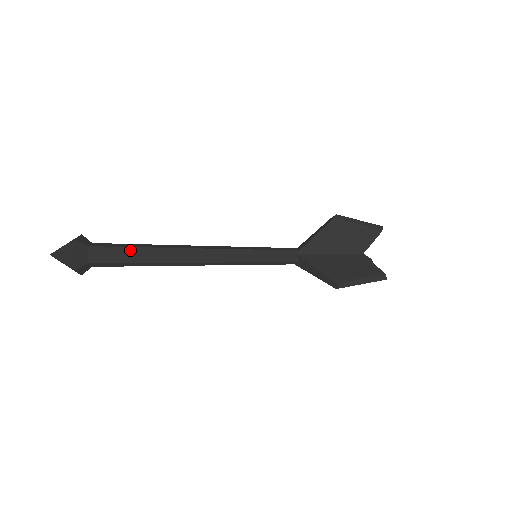
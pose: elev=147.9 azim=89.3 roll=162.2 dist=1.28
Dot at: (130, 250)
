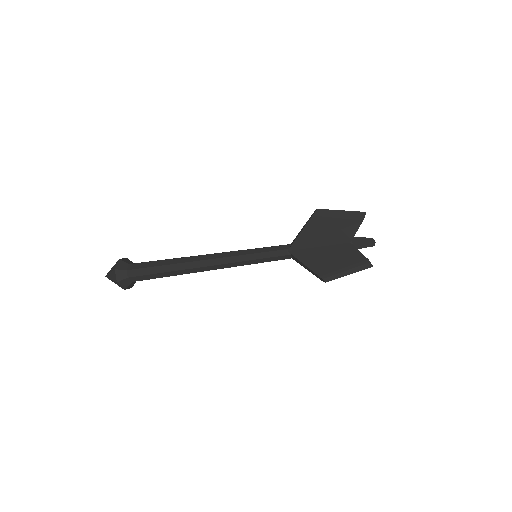
Dot at: occluded
